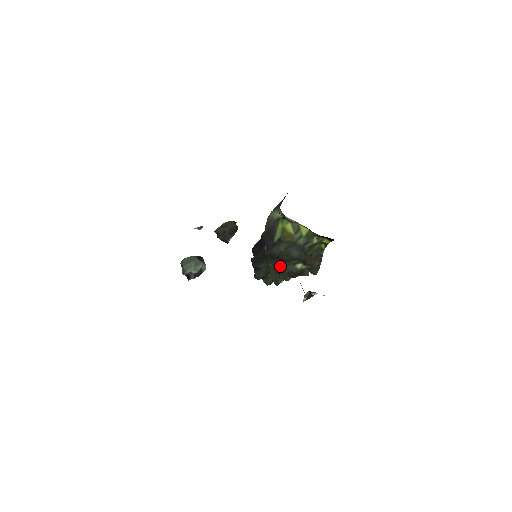
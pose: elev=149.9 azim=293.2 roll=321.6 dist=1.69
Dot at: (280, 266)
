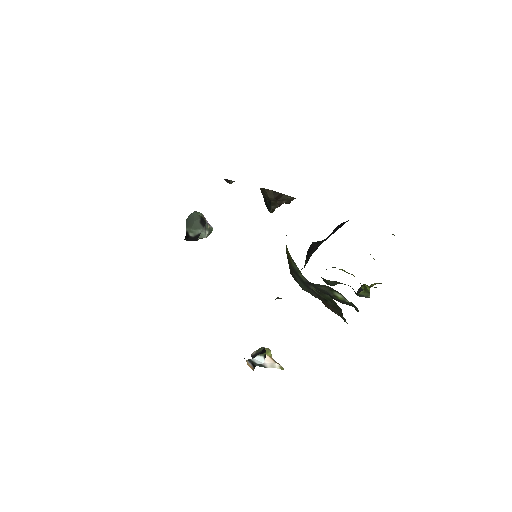
Dot at: occluded
